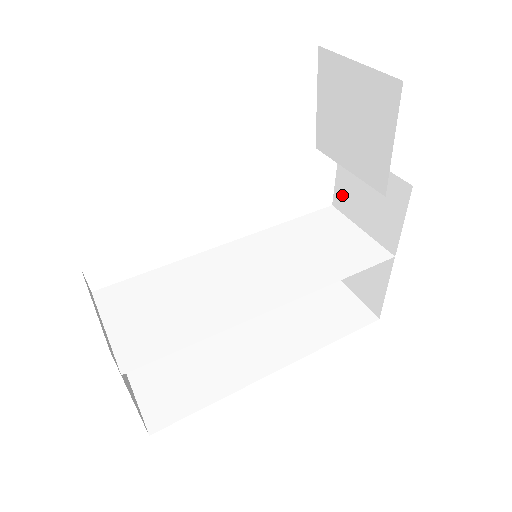
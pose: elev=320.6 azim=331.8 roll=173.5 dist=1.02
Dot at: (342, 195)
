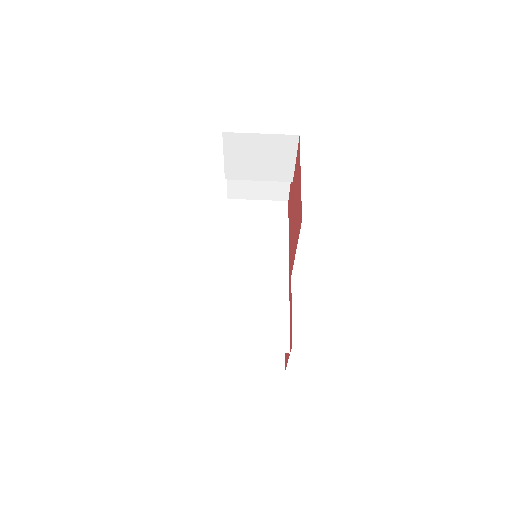
Dot at: (236, 191)
